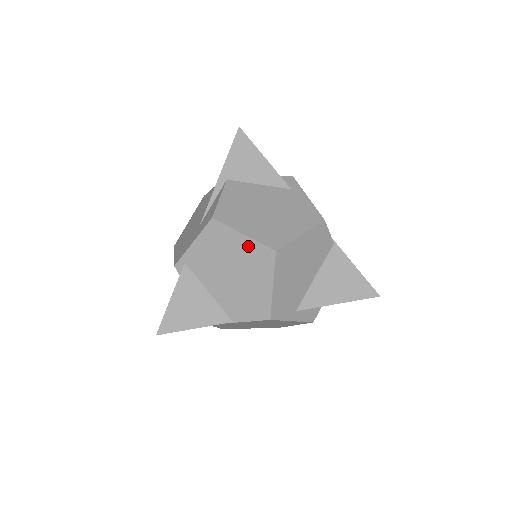
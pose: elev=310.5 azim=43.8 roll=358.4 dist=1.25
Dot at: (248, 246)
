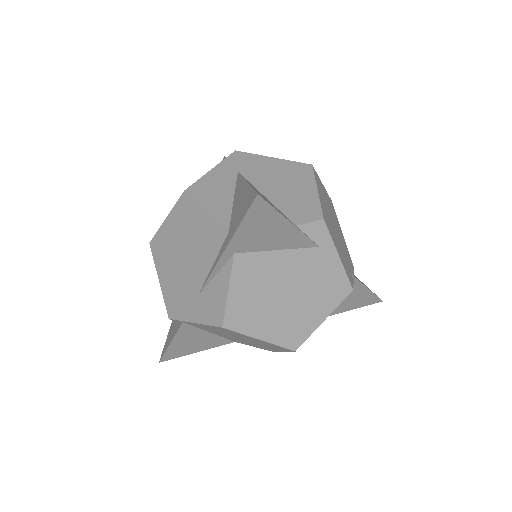
Dot at: (264, 342)
